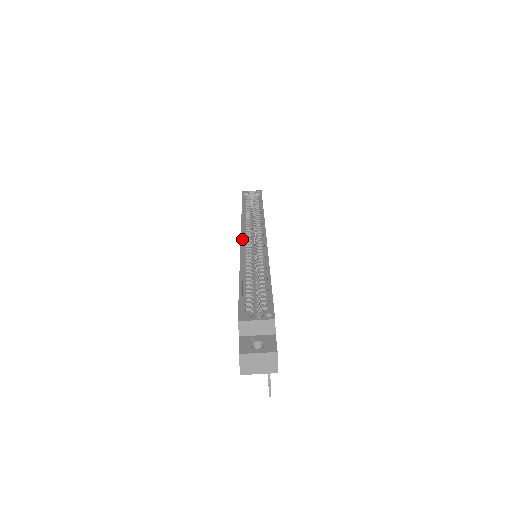
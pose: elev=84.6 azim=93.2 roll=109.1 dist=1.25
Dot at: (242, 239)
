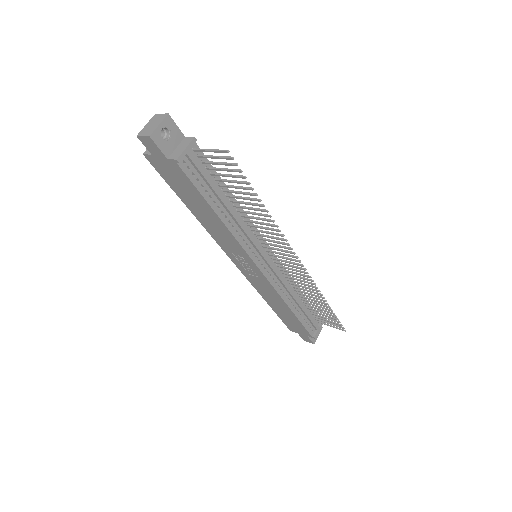
Dot at: (228, 255)
